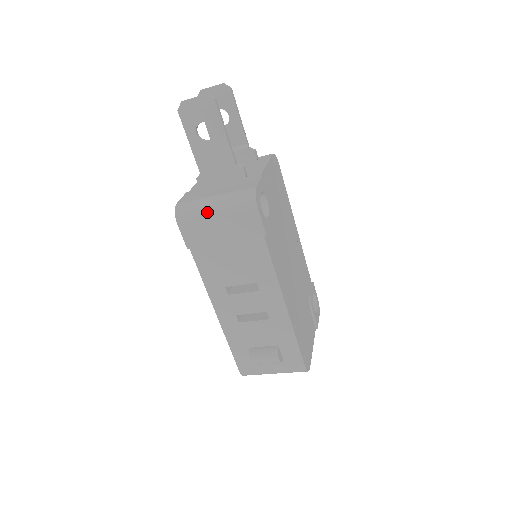
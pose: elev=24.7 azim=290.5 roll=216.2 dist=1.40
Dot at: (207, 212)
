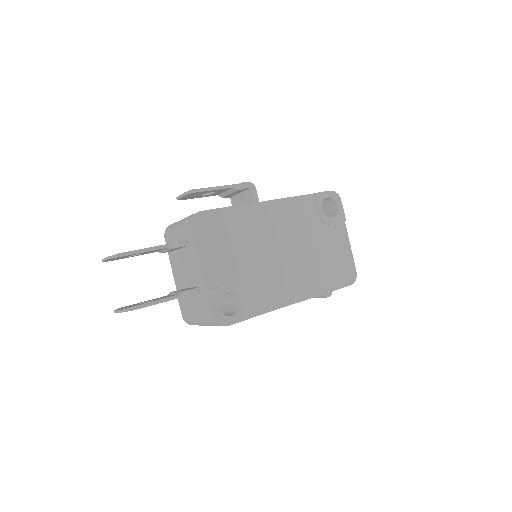
Dot at: occluded
